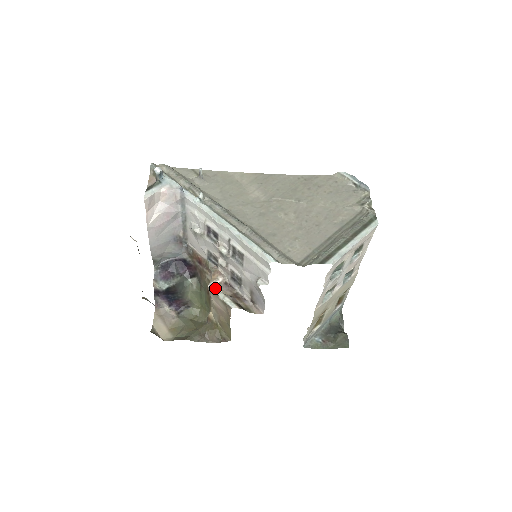
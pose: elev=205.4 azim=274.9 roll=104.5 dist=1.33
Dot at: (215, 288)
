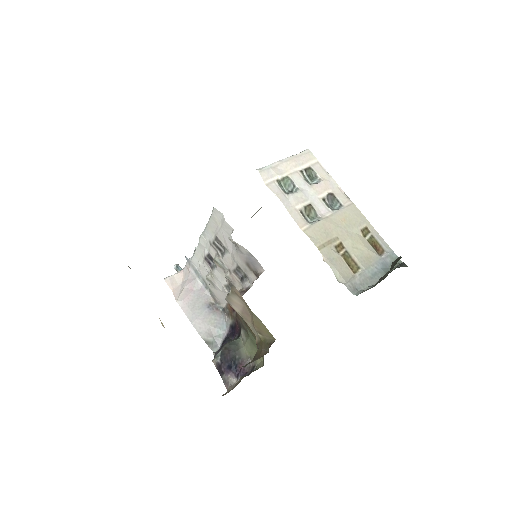
Dot at: occluded
